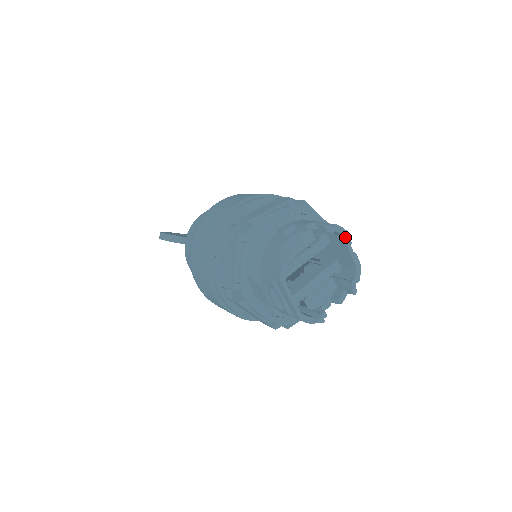
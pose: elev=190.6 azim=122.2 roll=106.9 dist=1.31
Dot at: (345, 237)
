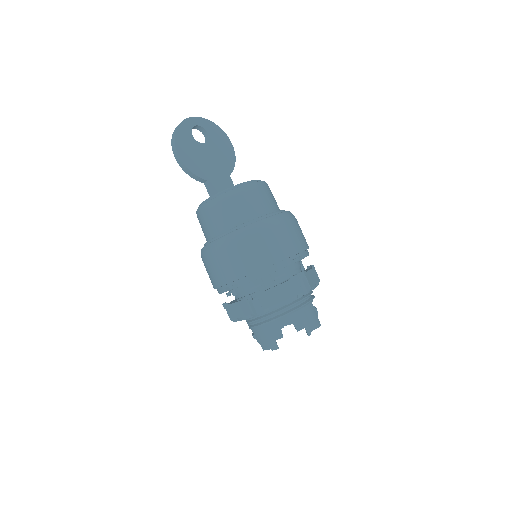
Dot at: occluded
